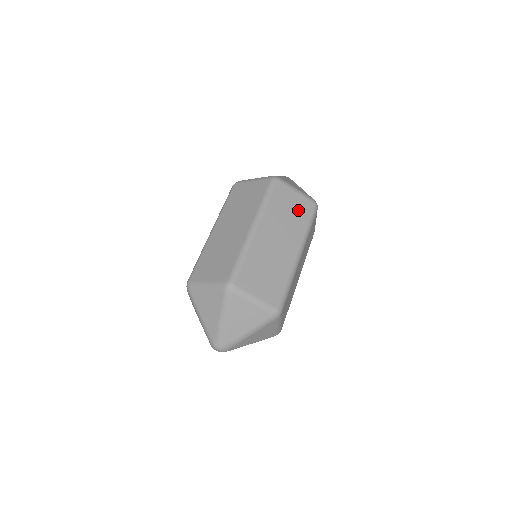
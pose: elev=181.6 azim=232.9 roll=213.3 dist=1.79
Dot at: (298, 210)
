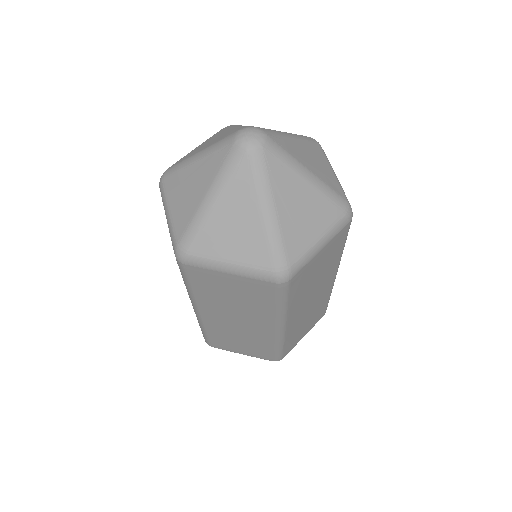
Dot at: (328, 257)
